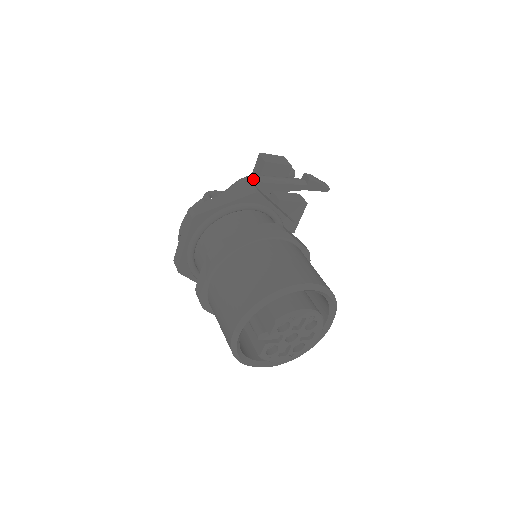
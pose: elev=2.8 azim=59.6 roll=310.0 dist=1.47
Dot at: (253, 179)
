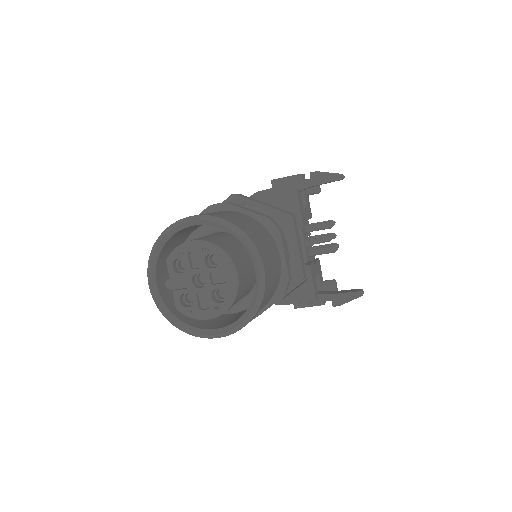
Dot at: (252, 195)
